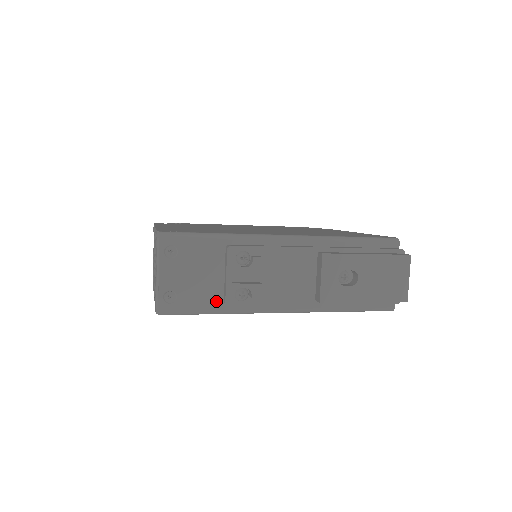
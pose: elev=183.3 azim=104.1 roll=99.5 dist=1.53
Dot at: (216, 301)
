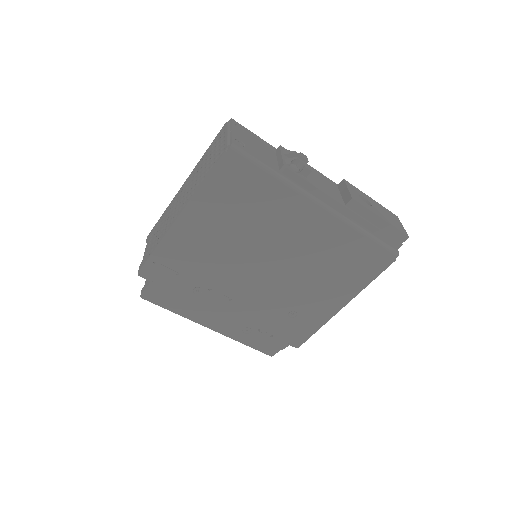
Dot at: (274, 167)
